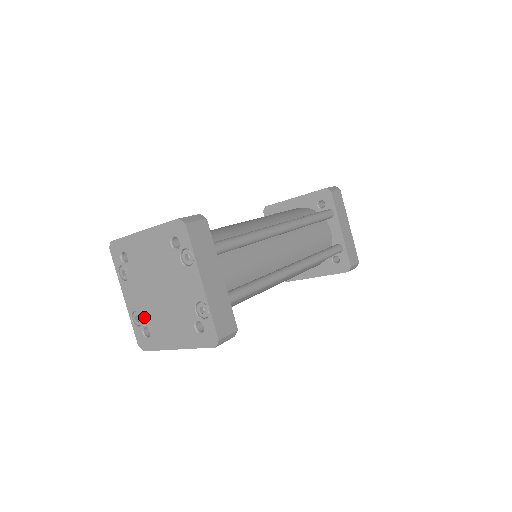
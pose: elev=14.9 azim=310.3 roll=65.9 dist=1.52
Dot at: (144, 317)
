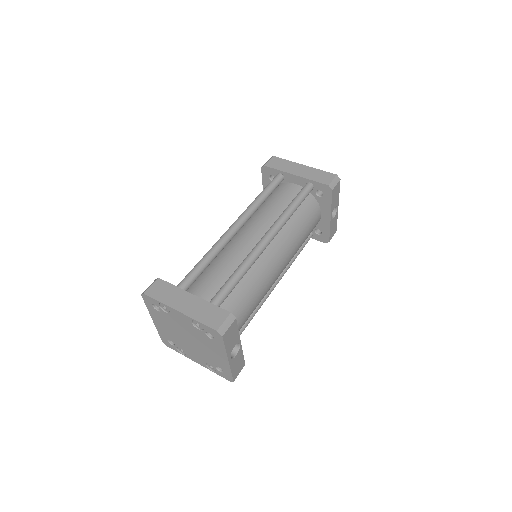
Dot at: (208, 362)
